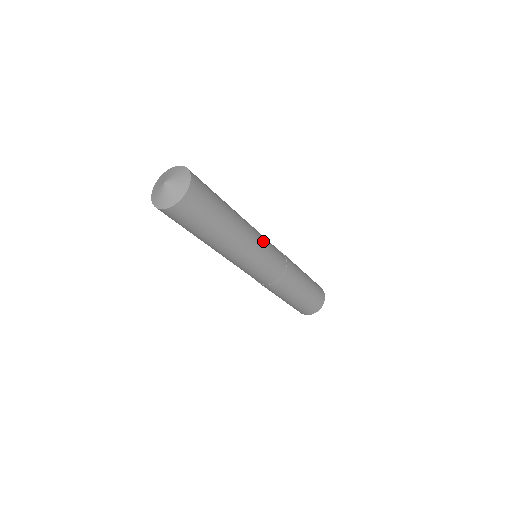
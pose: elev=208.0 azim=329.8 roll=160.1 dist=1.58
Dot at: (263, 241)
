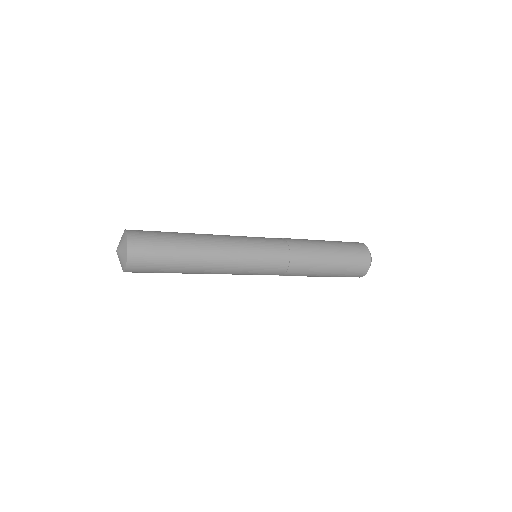
Dot at: (242, 238)
